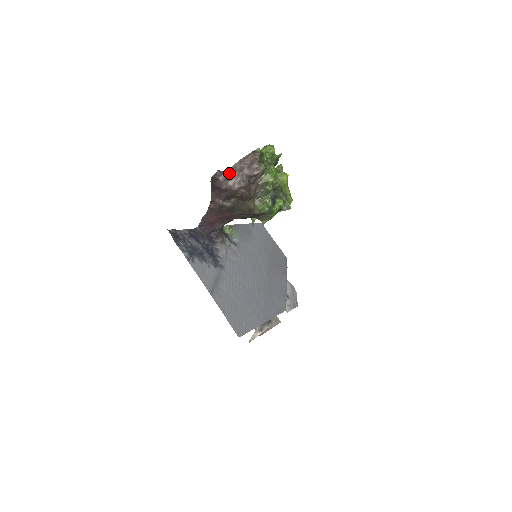
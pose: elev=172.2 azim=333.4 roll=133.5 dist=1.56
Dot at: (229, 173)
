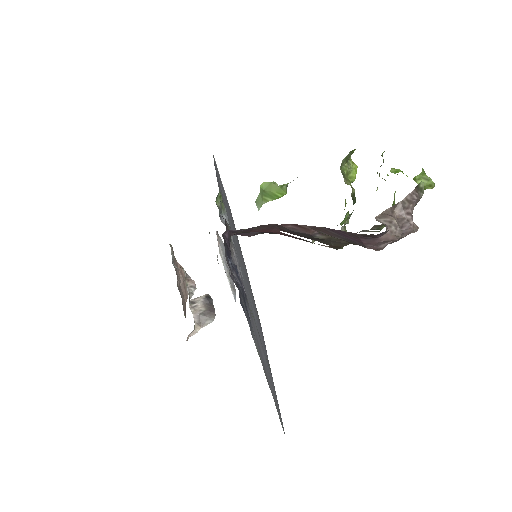
Dot at: (397, 234)
